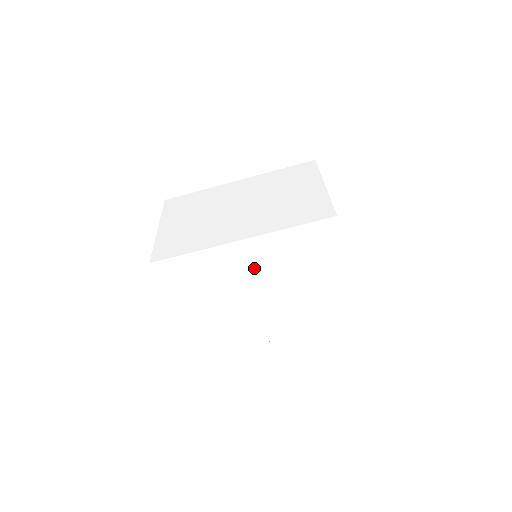
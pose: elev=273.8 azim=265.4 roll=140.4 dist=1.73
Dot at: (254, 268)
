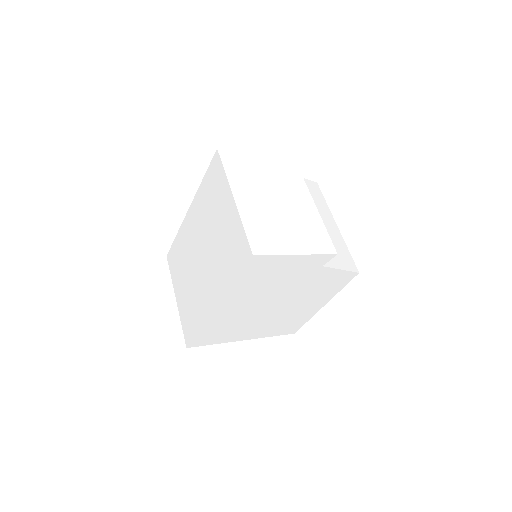
Dot at: (248, 305)
